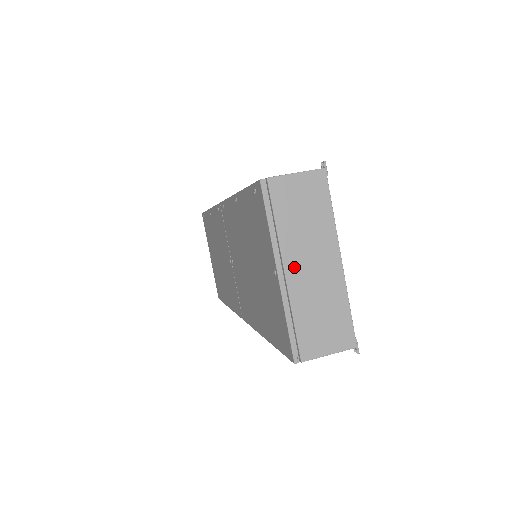
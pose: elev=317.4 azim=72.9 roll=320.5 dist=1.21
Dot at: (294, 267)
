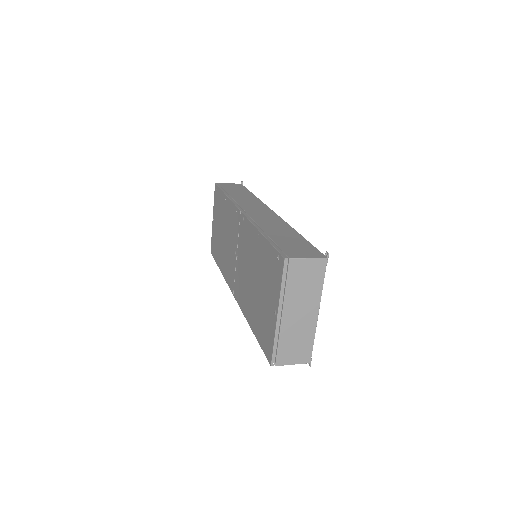
Dot at: (289, 313)
